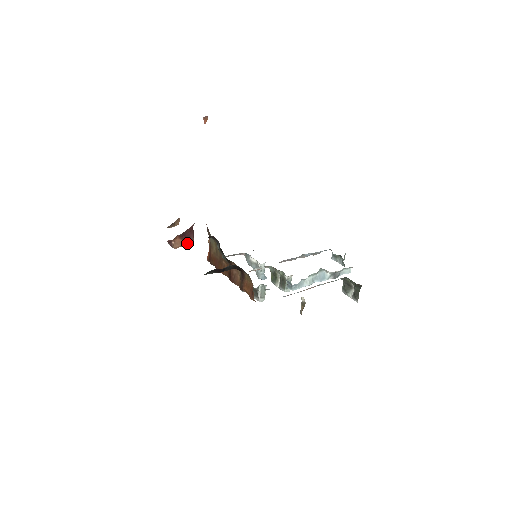
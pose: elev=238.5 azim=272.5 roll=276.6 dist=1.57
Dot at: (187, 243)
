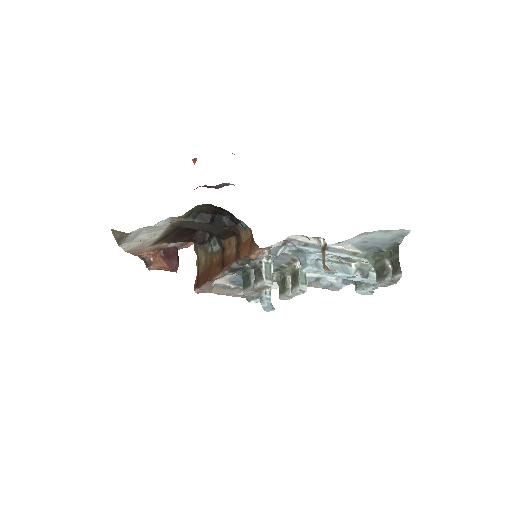
Dot at: (169, 266)
